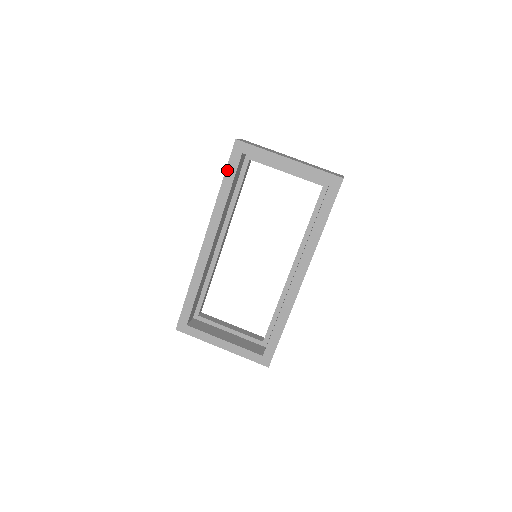
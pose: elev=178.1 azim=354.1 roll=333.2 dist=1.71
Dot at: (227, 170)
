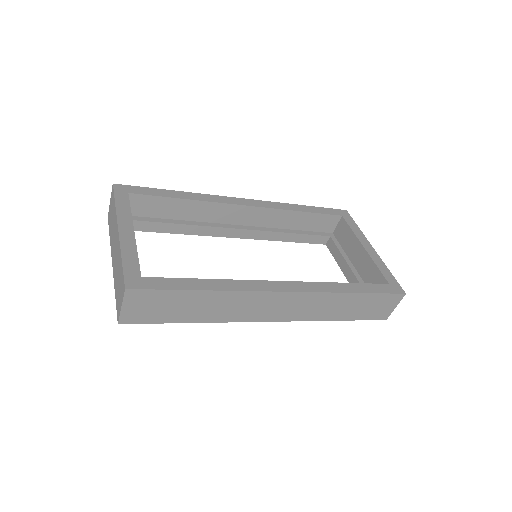
Dot at: (320, 208)
